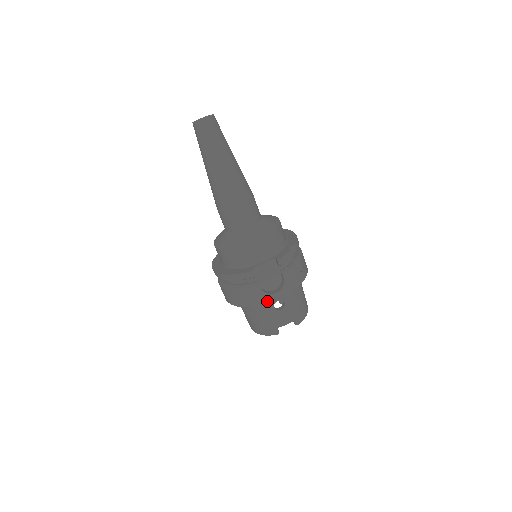
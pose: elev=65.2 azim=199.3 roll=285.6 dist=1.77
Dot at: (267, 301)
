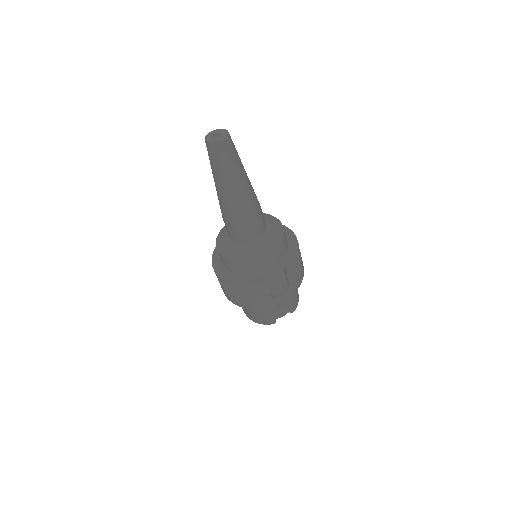
Dot at: (273, 304)
